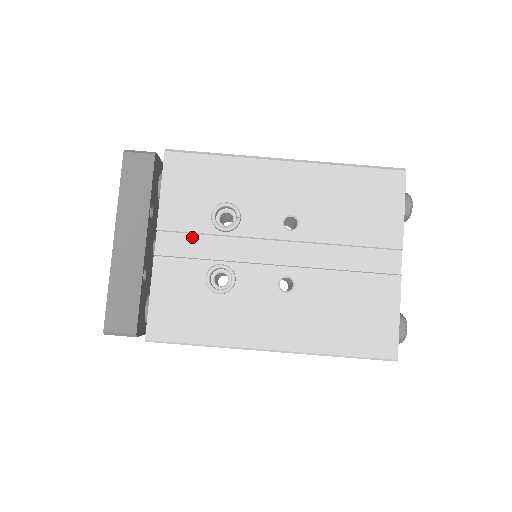
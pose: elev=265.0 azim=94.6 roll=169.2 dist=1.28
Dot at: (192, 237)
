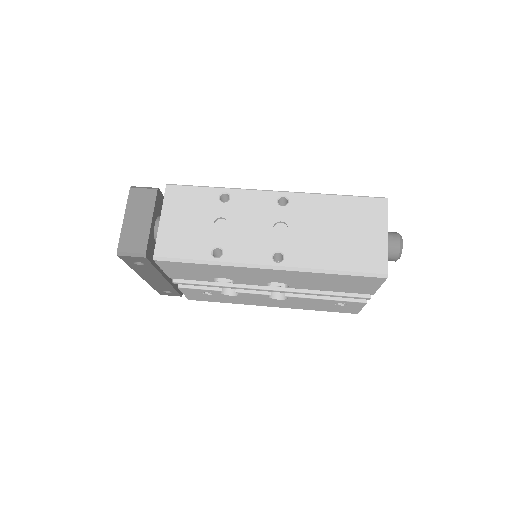
Dot at: occluded
